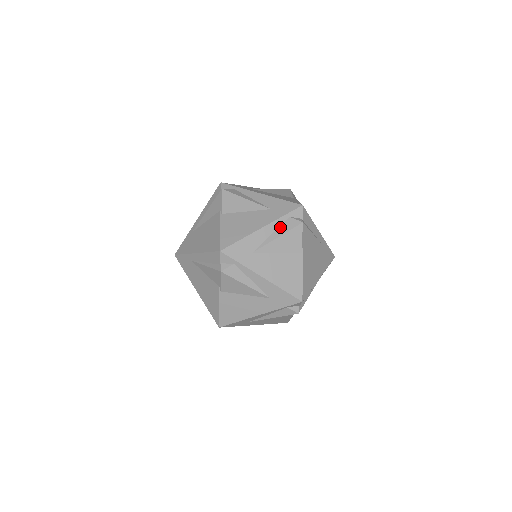
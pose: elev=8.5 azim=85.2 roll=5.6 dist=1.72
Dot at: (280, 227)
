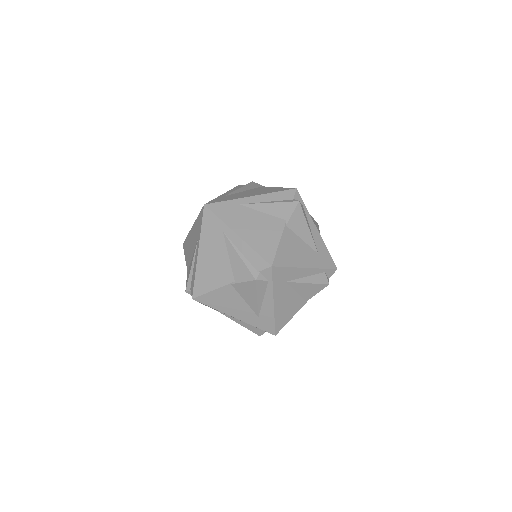
Dot at: (315, 275)
